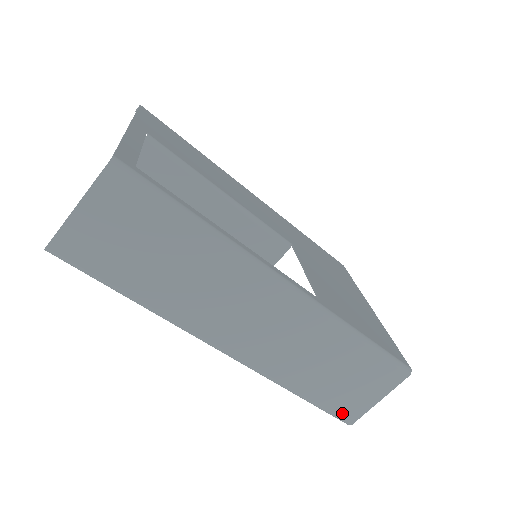
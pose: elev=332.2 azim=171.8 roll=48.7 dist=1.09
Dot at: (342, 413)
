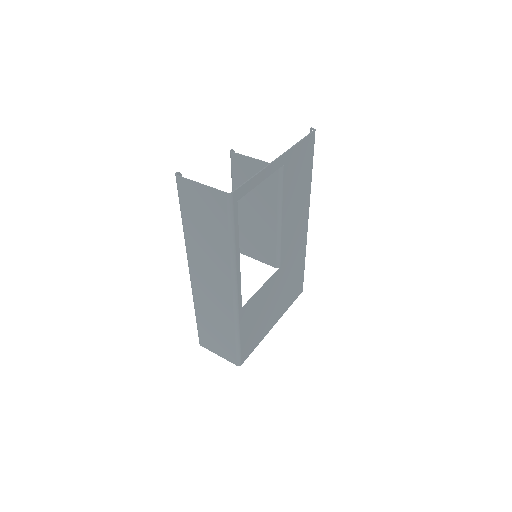
Dot at: (202, 339)
